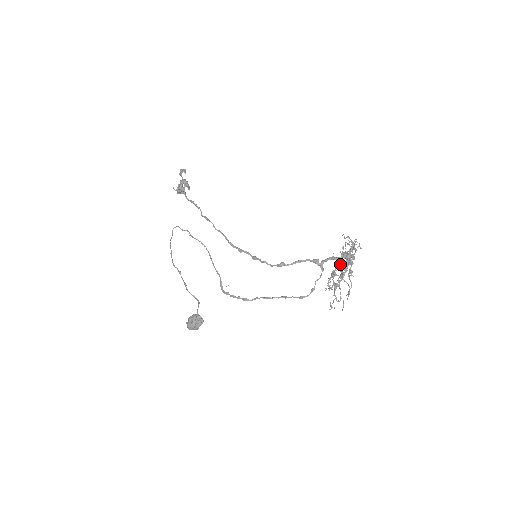
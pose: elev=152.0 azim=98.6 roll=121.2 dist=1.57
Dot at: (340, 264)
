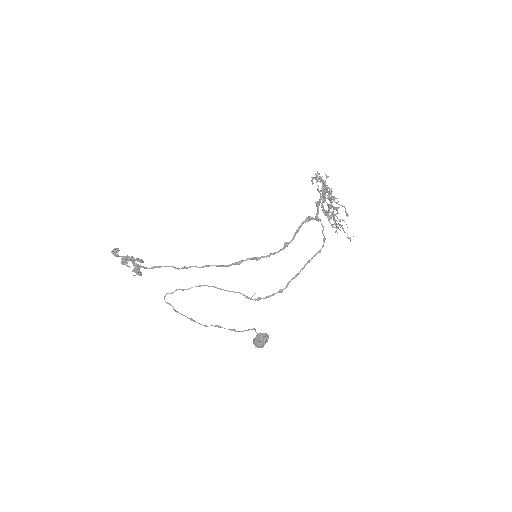
Dot at: (322, 201)
